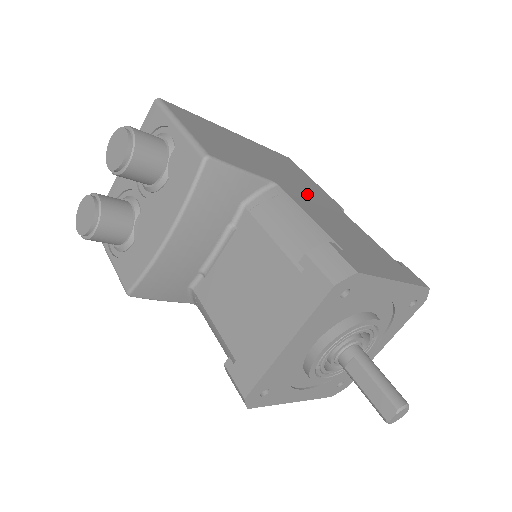
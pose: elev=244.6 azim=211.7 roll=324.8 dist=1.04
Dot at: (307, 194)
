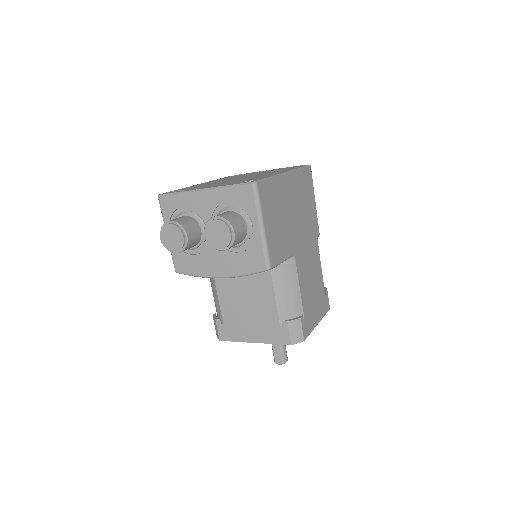
Dot at: (306, 244)
